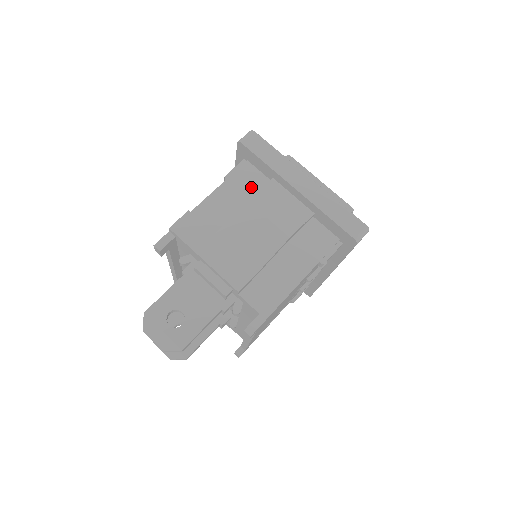
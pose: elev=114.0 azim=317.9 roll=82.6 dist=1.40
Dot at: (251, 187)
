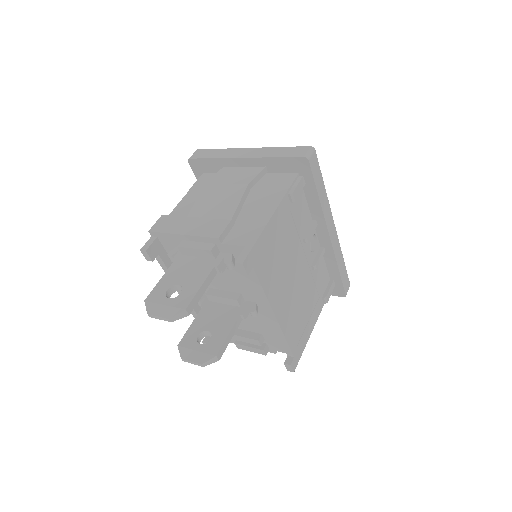
Dot at: occluded
